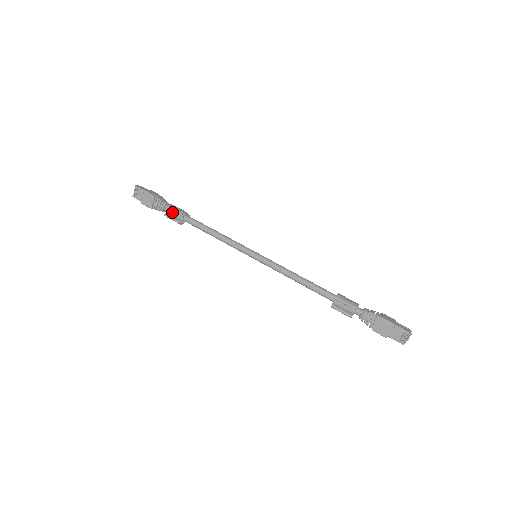
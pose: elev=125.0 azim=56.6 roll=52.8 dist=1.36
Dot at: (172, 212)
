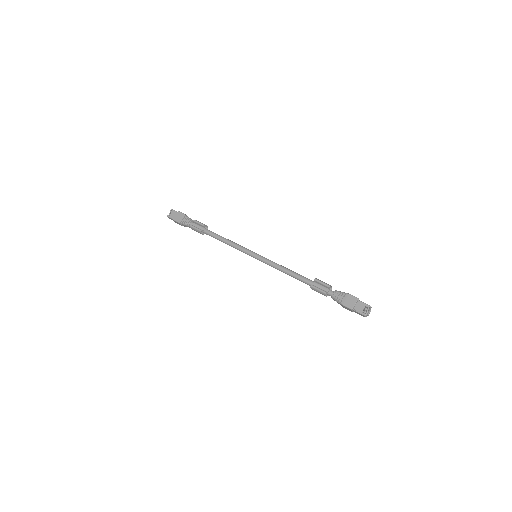
Dot at: (196, 225)
